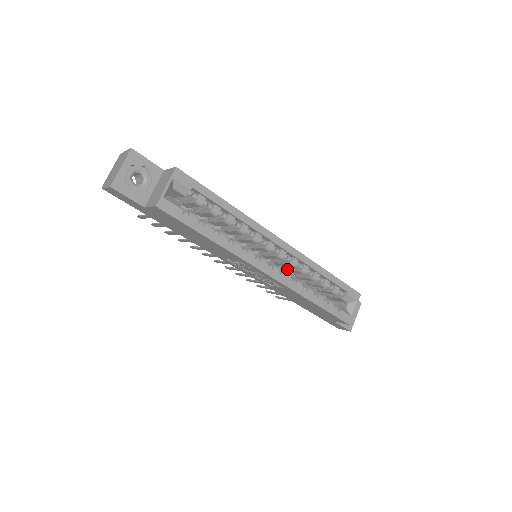
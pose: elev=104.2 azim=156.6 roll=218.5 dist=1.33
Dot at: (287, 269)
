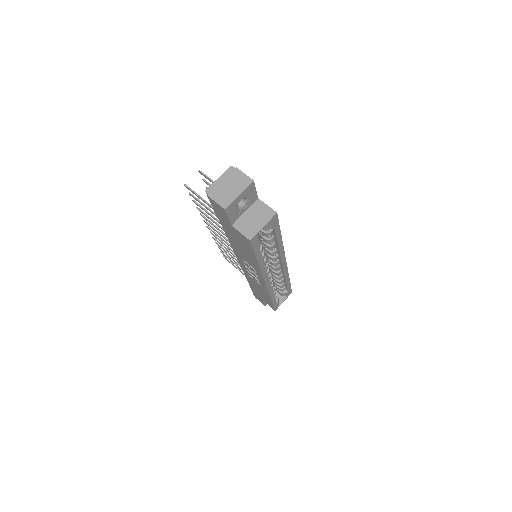
Dot at: occluded
